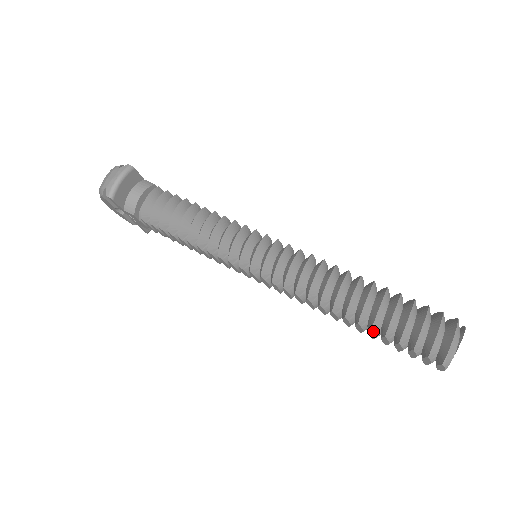
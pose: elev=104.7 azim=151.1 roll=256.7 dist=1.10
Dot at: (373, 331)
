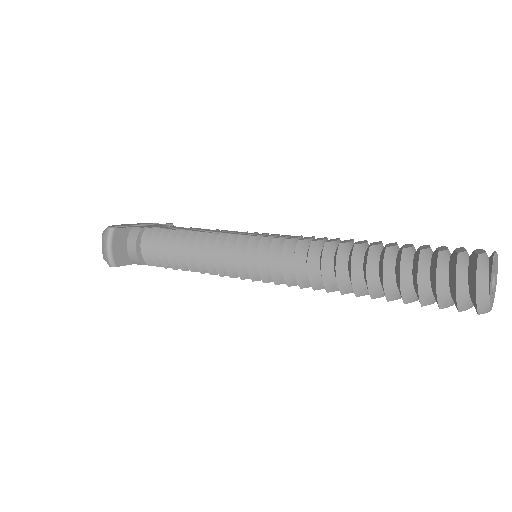
Dot at: (391, 300)
